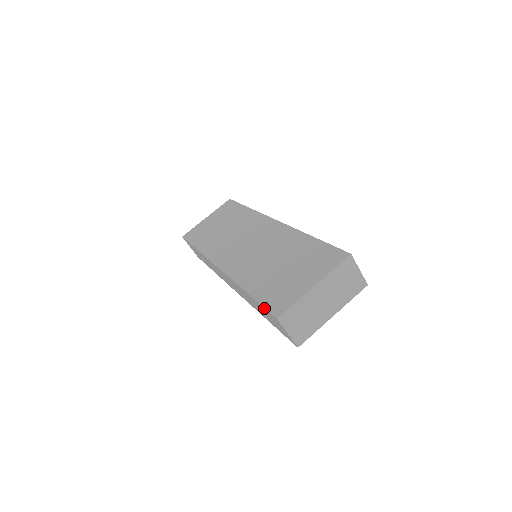
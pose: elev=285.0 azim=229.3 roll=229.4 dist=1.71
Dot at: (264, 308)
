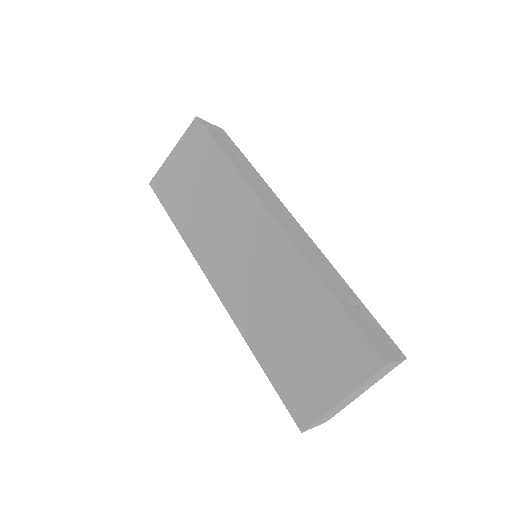
Dot at: (283, 401)
